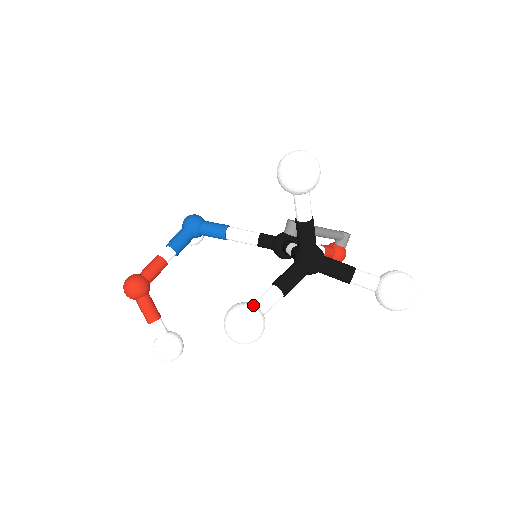
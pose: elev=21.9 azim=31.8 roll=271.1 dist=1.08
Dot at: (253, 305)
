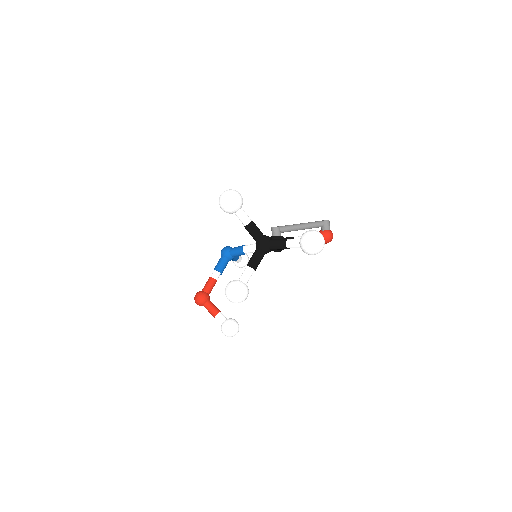
Dot at: (236, 280)
